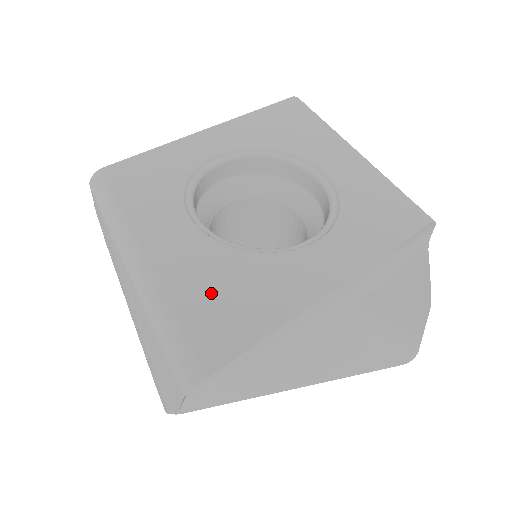
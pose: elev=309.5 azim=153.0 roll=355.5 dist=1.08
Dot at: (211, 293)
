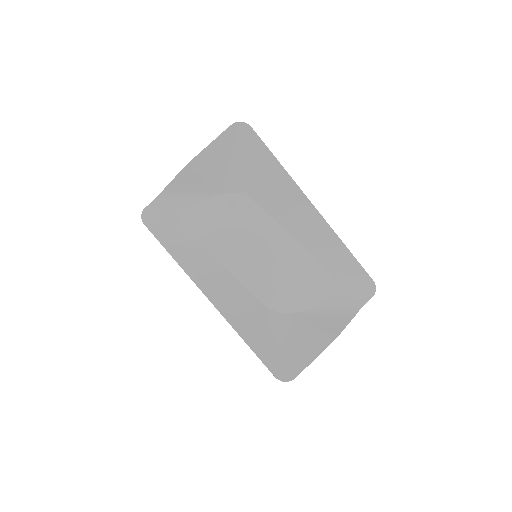
Dot at: occluded
